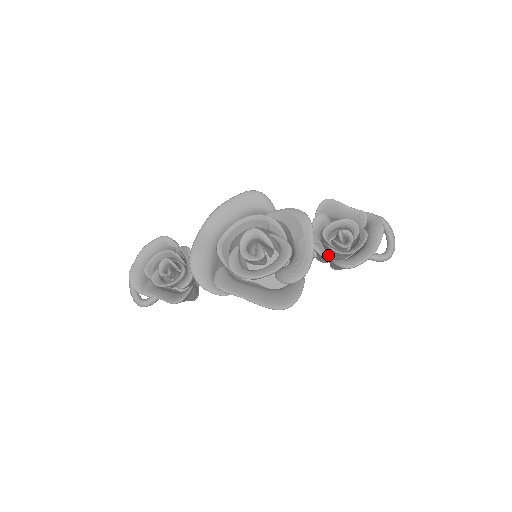
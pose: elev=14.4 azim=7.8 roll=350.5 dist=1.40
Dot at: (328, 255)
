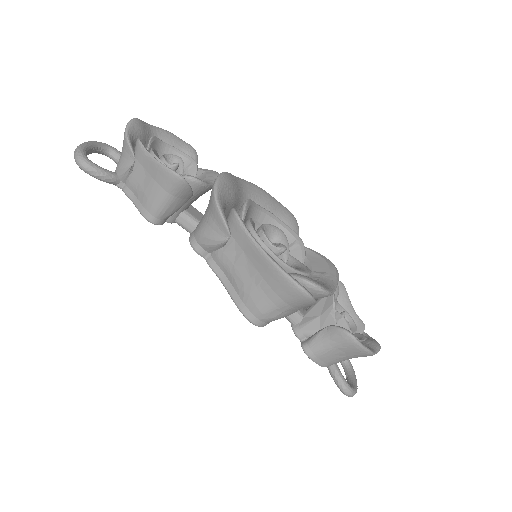
Dot at: occluded
